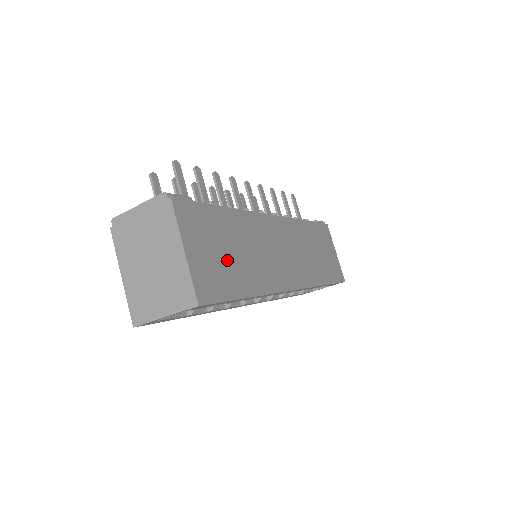
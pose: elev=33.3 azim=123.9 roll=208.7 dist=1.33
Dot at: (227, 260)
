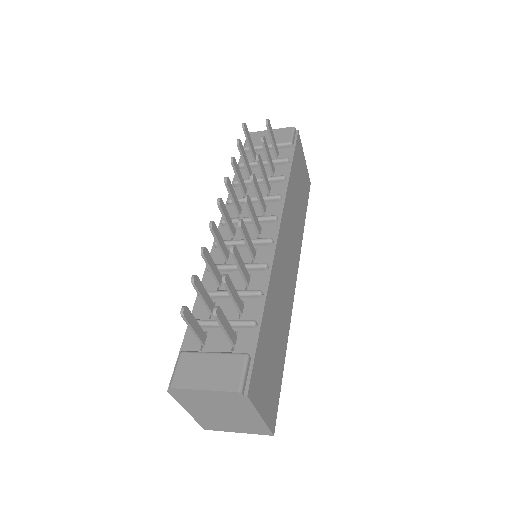
Dot at: (274, 362)
